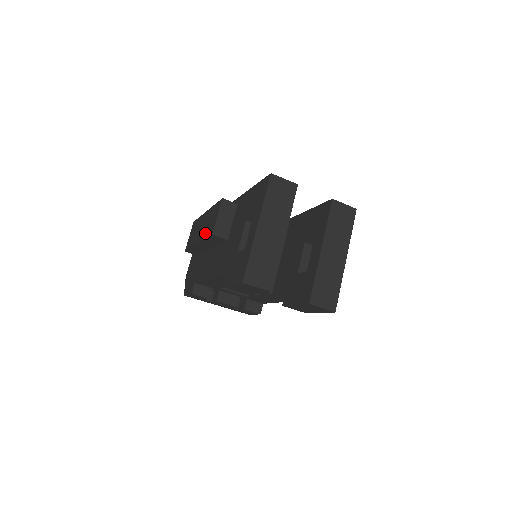
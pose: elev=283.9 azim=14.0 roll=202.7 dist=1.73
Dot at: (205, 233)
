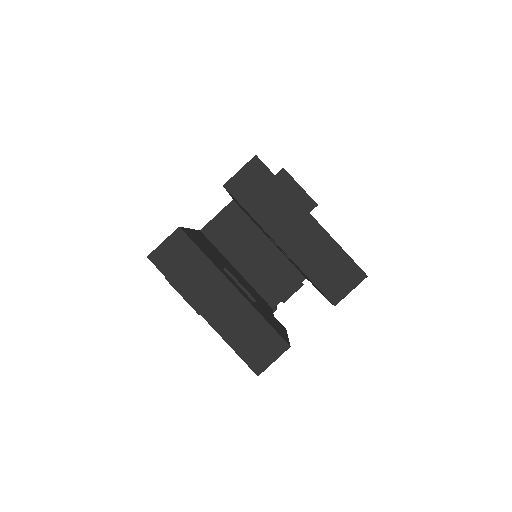
Dot at: occluded
